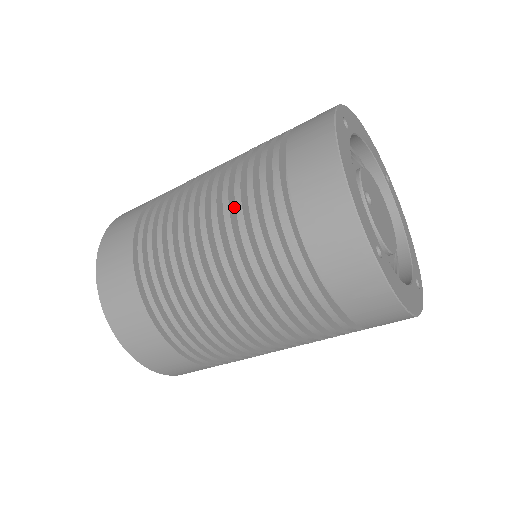
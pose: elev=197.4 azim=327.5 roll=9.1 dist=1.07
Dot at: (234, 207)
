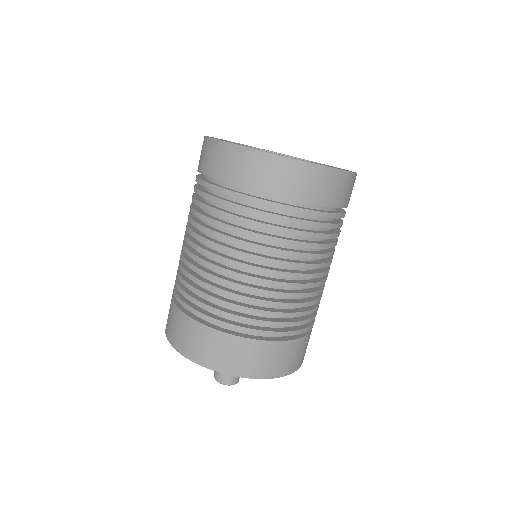
Dot at: (195, 216)
